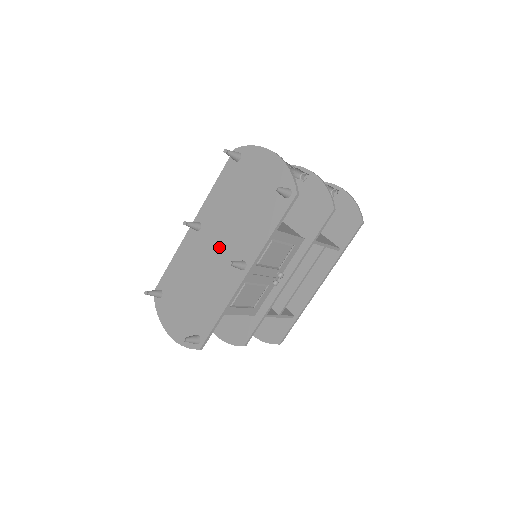
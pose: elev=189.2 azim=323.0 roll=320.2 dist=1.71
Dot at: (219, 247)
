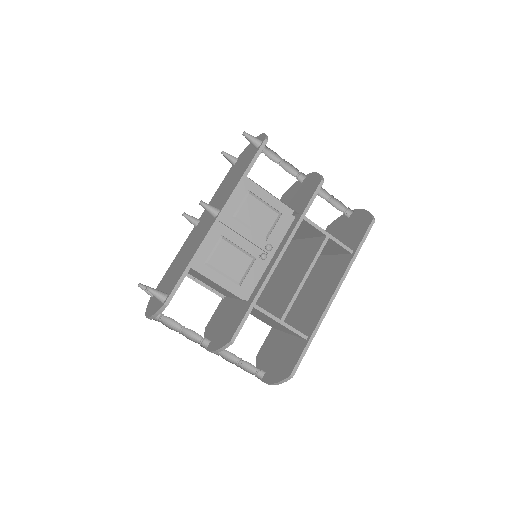
Dot at: (206, 220)
